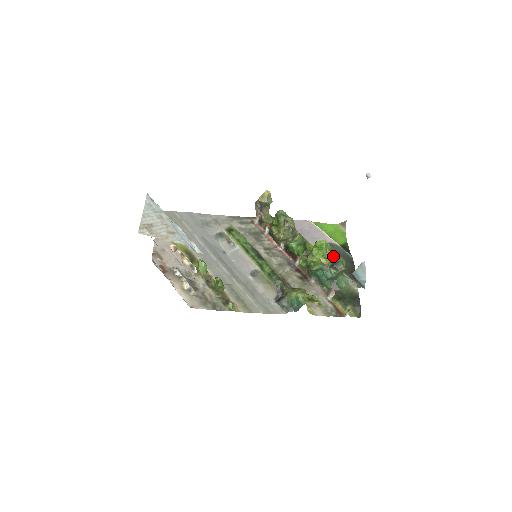
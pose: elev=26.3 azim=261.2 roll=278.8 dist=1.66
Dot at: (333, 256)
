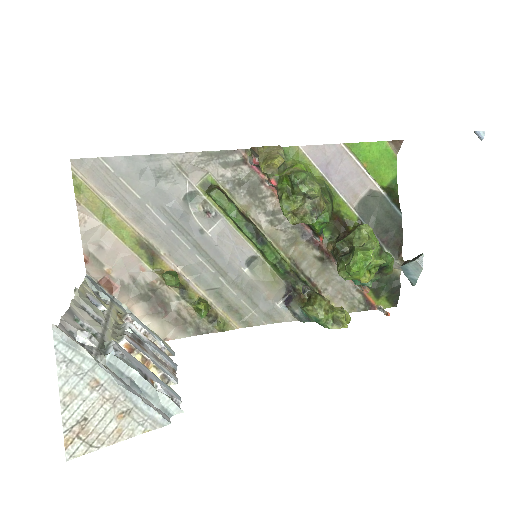
Dot at: (379, 265)
